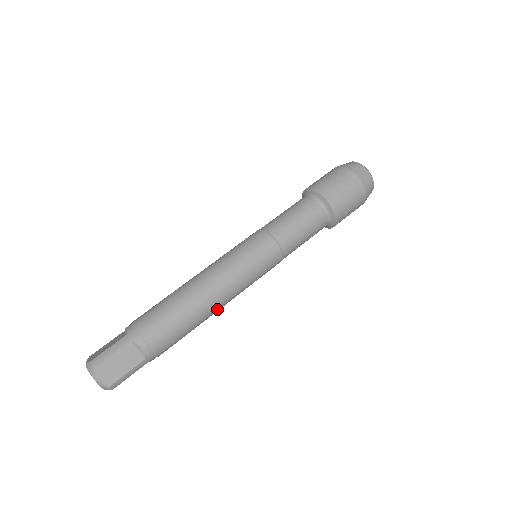
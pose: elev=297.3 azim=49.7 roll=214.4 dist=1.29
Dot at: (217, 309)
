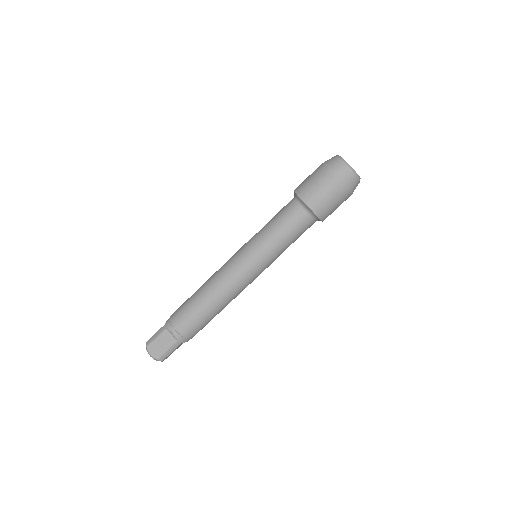
Dot at: (225, 302)
